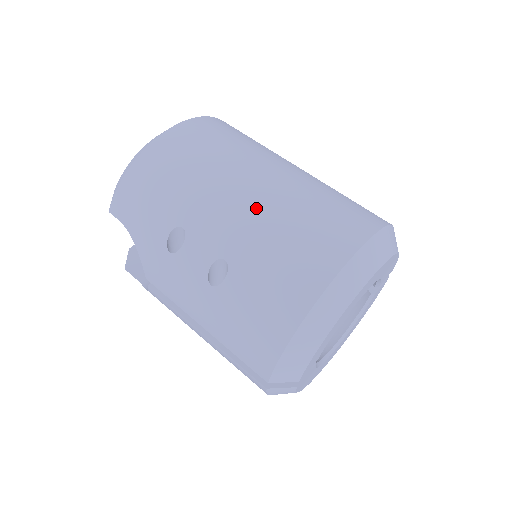
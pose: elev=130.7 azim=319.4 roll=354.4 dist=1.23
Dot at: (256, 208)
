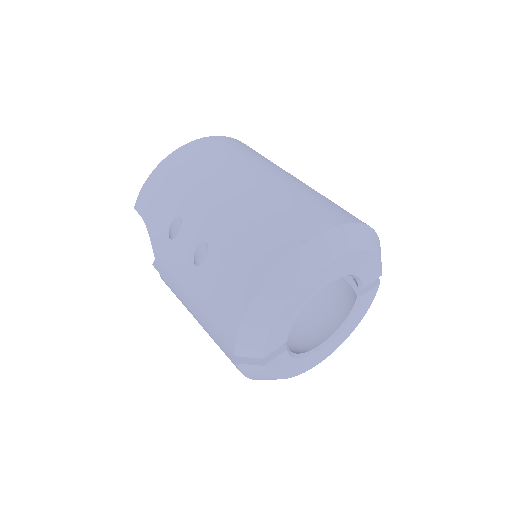
Dot at: (238, 201)
